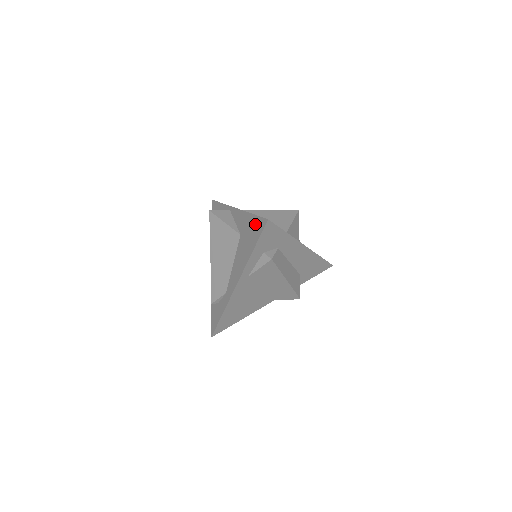
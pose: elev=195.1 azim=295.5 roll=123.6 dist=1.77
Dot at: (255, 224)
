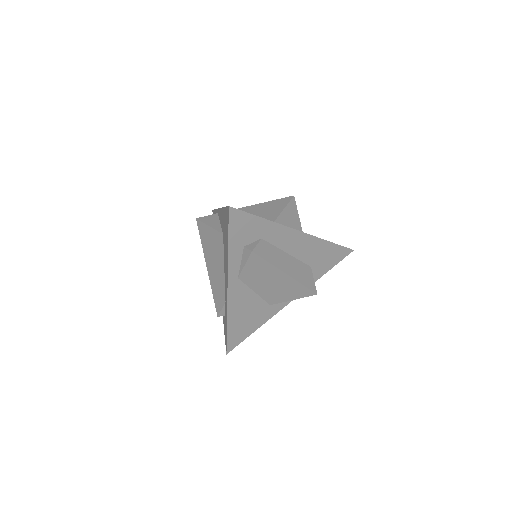
Dot at: (225, 217)
